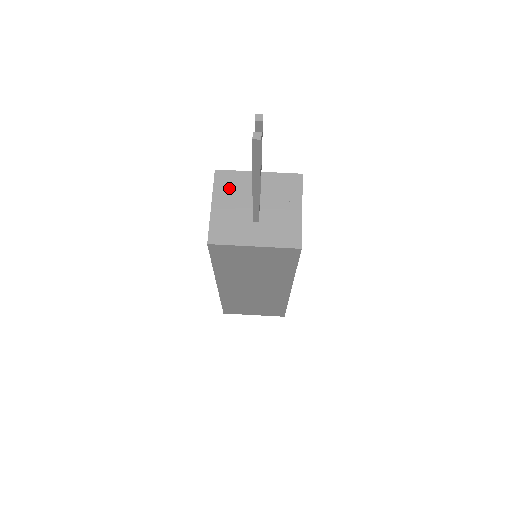
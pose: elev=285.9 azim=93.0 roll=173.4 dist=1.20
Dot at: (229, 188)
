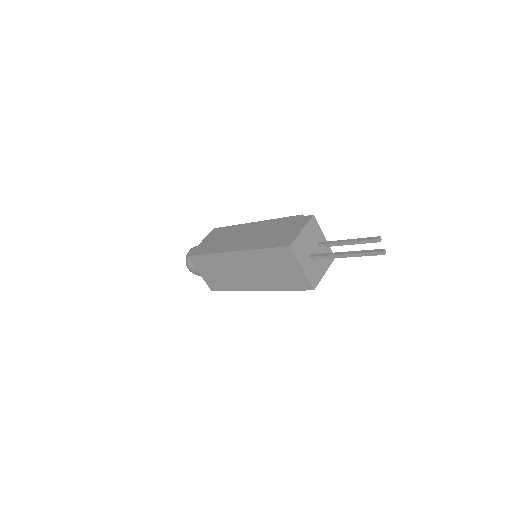
Dot at: (312, 230)
